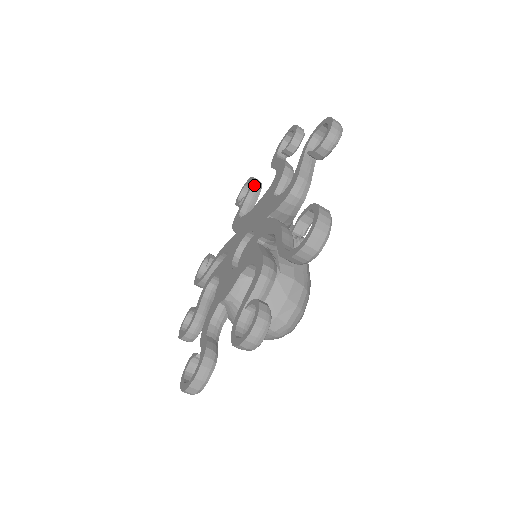
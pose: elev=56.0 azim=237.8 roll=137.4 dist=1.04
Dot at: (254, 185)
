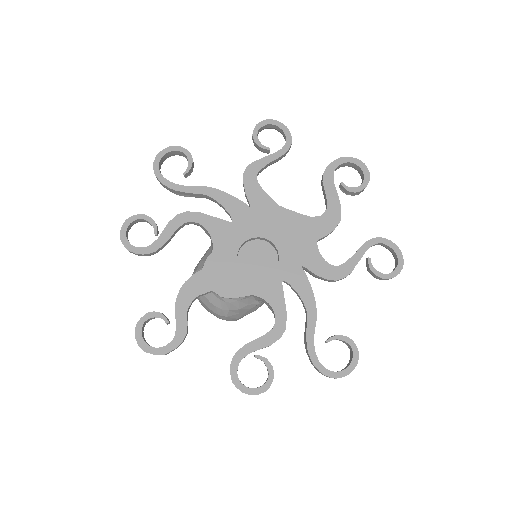
Dot at: (288, 151)
